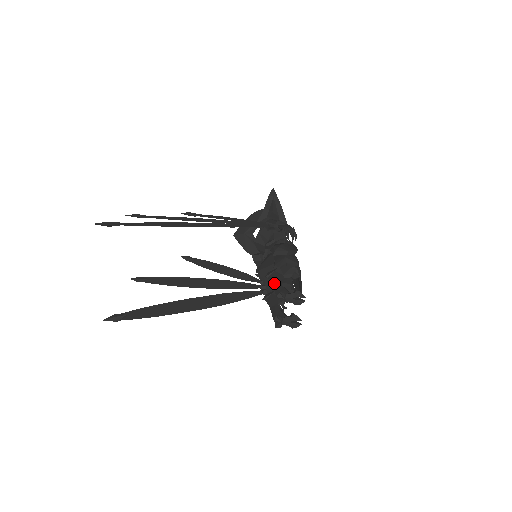
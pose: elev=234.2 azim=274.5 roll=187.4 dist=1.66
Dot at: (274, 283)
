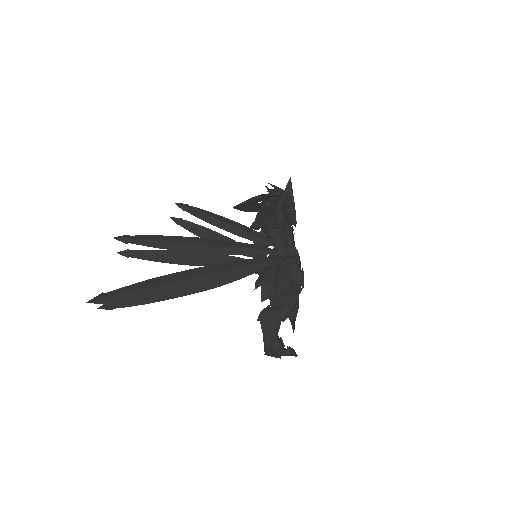
Dot at: (272, 334)
